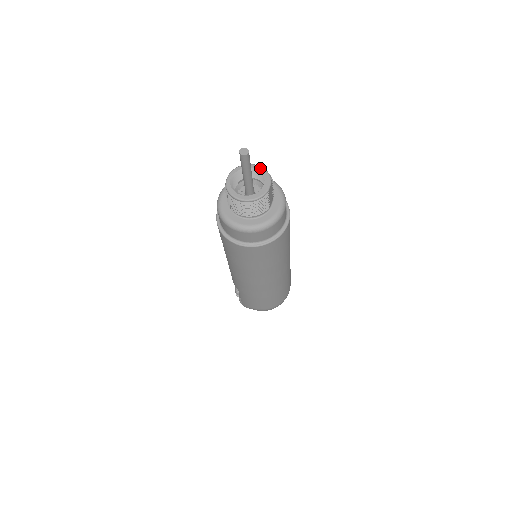
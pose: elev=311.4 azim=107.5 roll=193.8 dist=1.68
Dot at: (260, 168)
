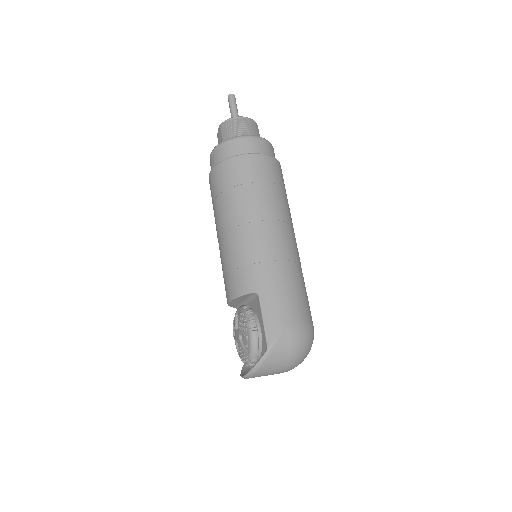
Dot at: occluded
